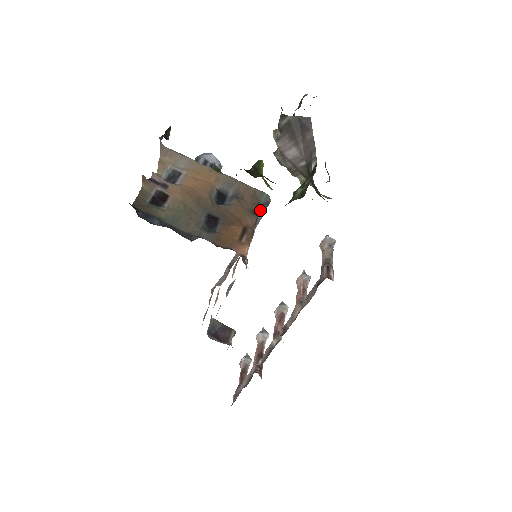
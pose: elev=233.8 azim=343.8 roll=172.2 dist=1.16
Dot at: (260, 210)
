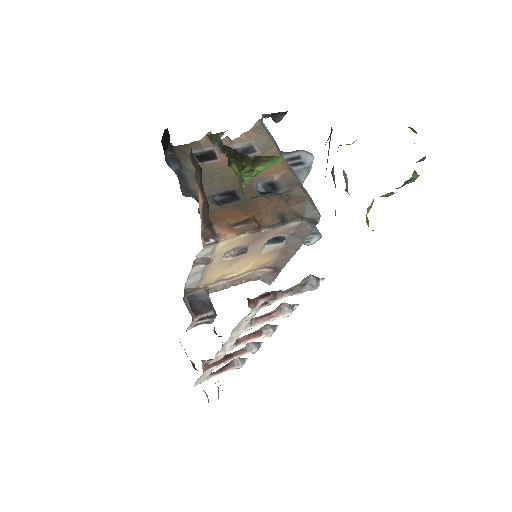
Dot at: (298, 221)
